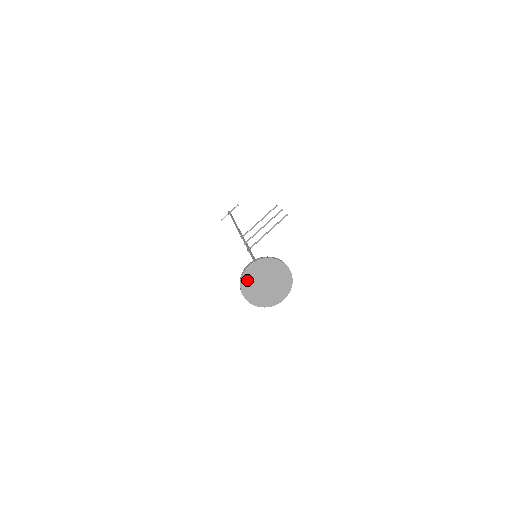
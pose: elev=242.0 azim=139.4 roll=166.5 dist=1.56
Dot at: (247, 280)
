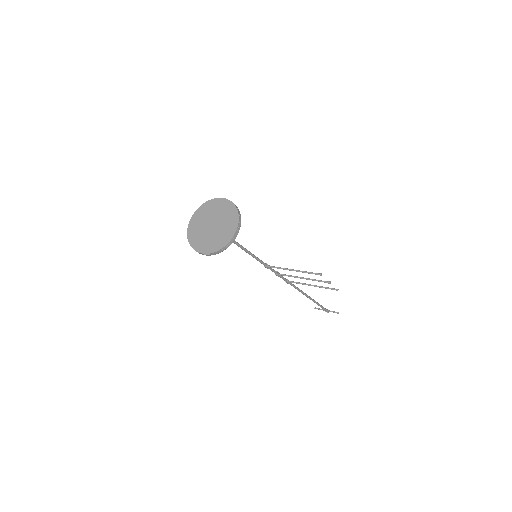
Dot at: (208, 207)
